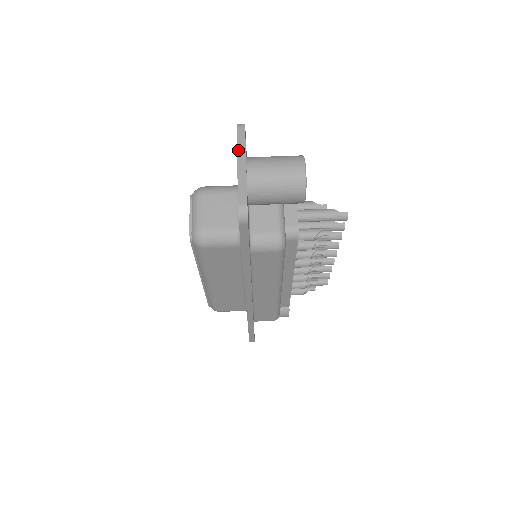
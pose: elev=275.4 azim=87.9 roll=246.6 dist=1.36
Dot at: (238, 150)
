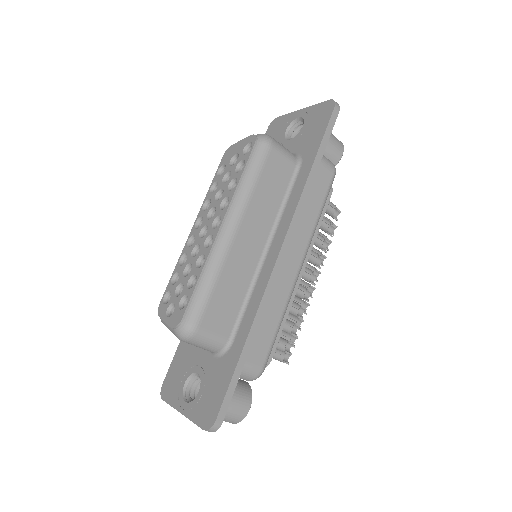
Dot at: occluded
